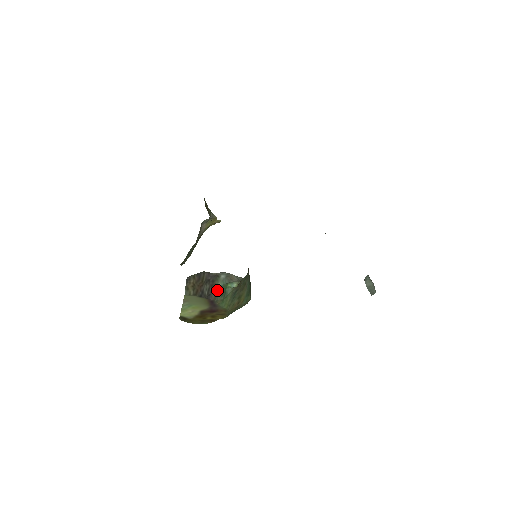
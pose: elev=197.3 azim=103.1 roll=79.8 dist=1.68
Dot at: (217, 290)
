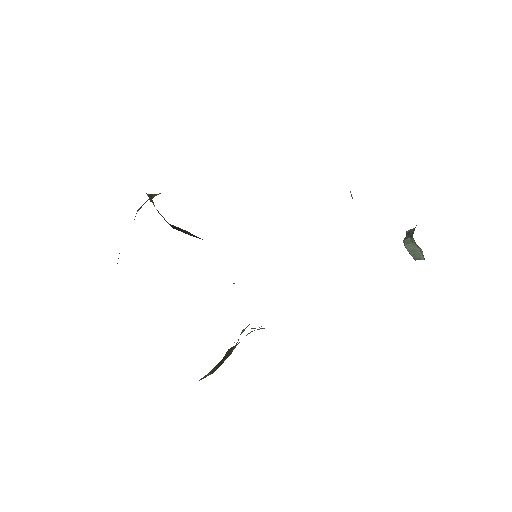
Dot at: occluded
